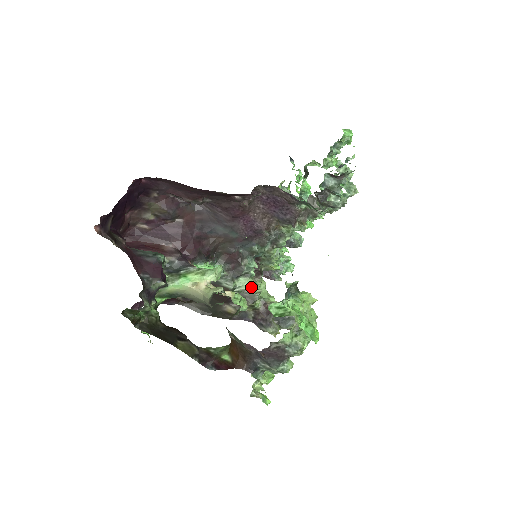
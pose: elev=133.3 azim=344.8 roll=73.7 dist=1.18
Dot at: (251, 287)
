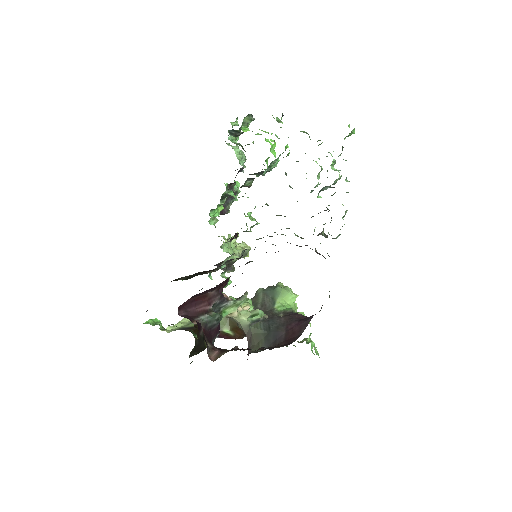
Dot at: (232, 258)
